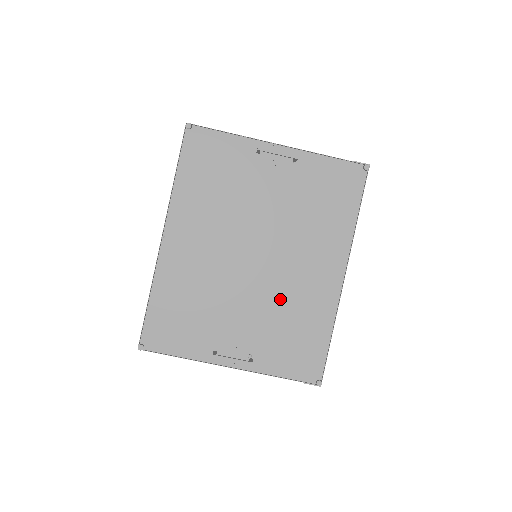
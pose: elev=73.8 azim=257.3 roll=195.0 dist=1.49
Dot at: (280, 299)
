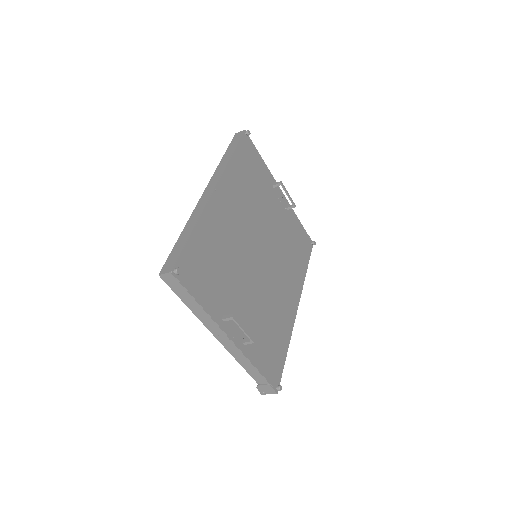
Dot at: (268, 299)
